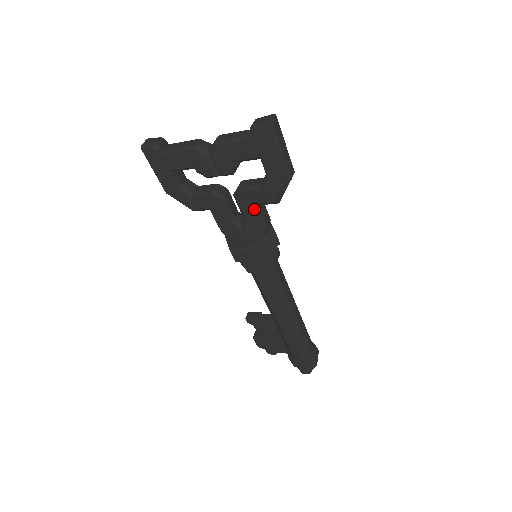
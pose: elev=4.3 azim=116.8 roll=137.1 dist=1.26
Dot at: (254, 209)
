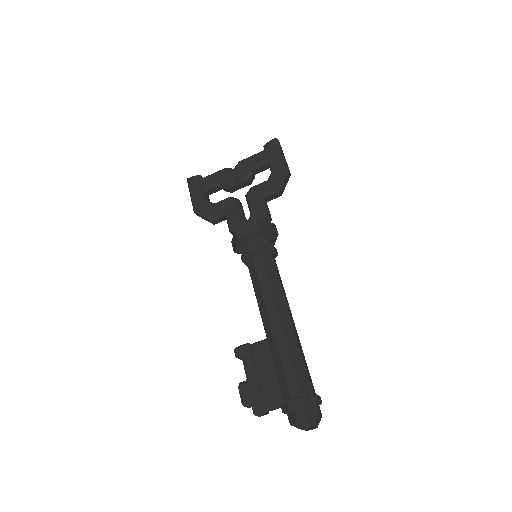
Dot at: (260, 199)
